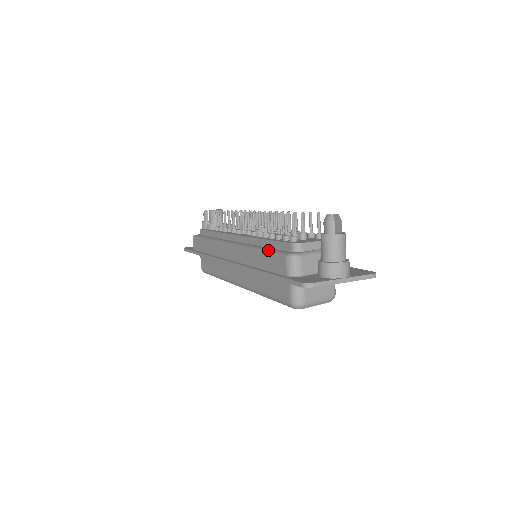
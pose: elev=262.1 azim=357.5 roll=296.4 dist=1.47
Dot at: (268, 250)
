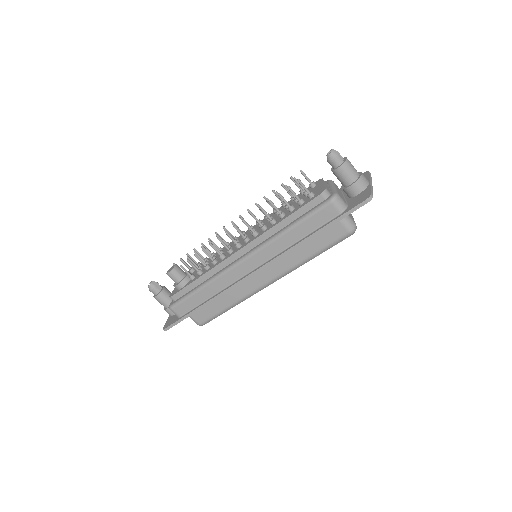
Dot at: (302, 218)
